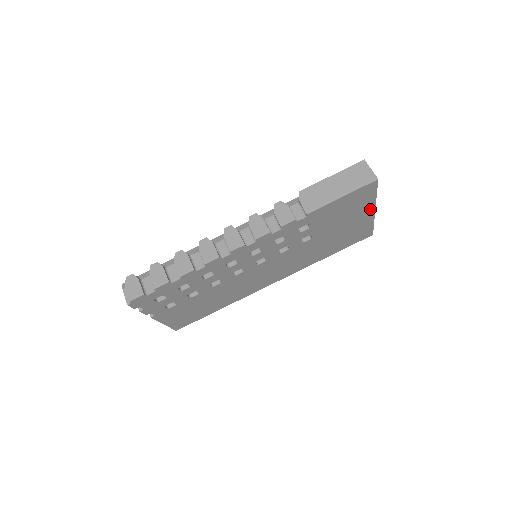
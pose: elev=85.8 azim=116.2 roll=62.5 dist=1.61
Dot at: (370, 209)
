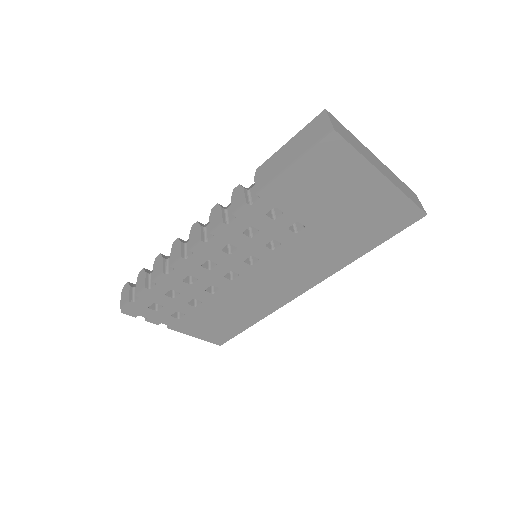
Dot at: (373, 176)
